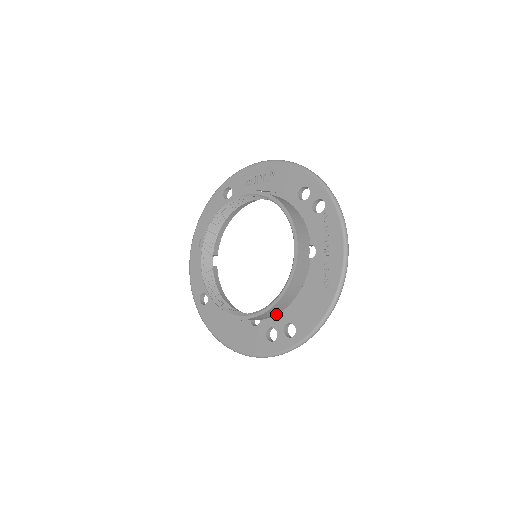
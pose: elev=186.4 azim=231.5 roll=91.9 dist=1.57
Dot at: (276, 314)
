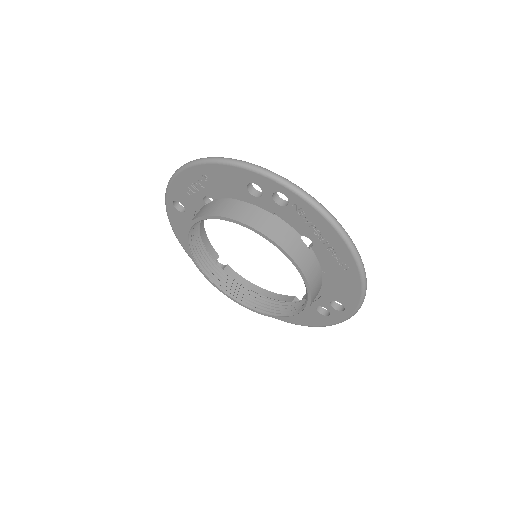
Dot at: occluded
